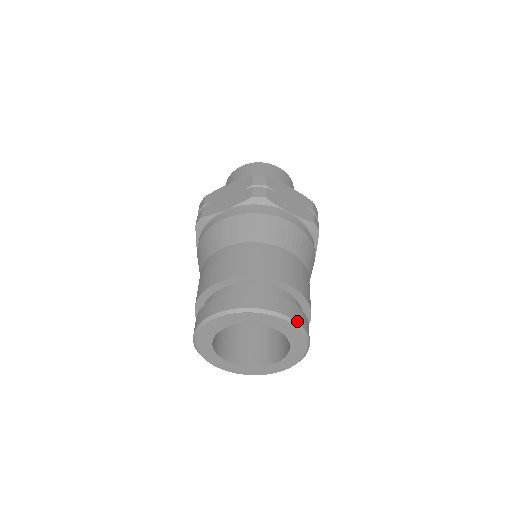
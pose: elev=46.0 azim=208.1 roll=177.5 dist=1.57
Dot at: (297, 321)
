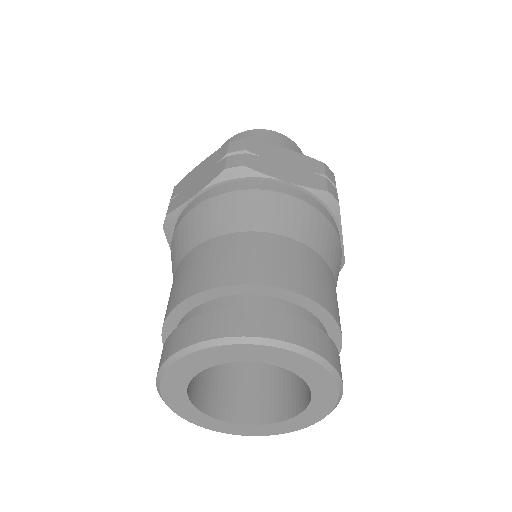
Dot at: (308, 347)
